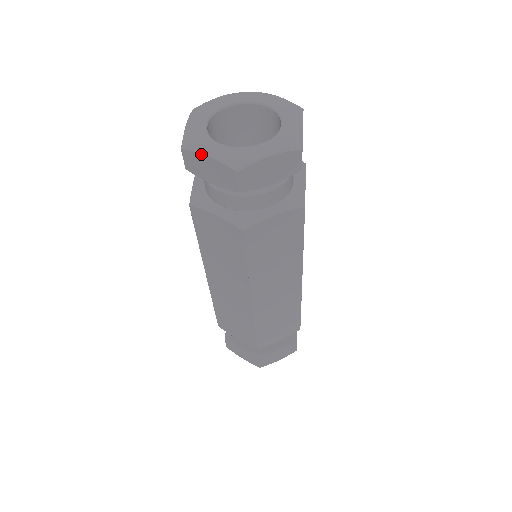
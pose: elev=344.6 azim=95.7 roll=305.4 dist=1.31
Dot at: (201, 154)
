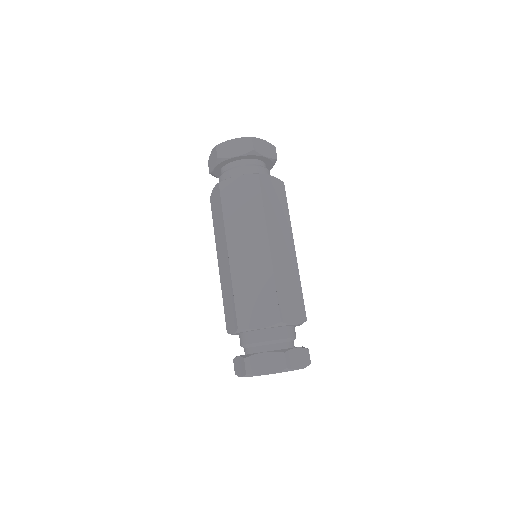
Dot at: (229, 140)
